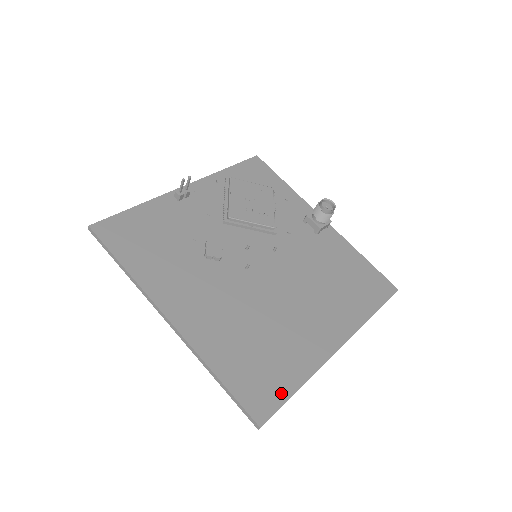
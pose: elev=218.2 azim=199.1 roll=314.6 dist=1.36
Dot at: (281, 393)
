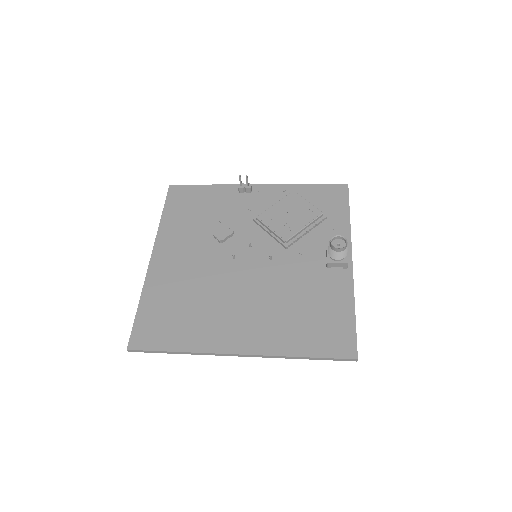
Dot at: (161, 344)
